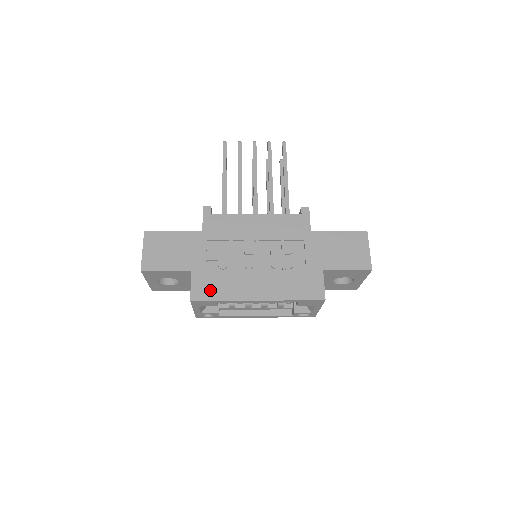
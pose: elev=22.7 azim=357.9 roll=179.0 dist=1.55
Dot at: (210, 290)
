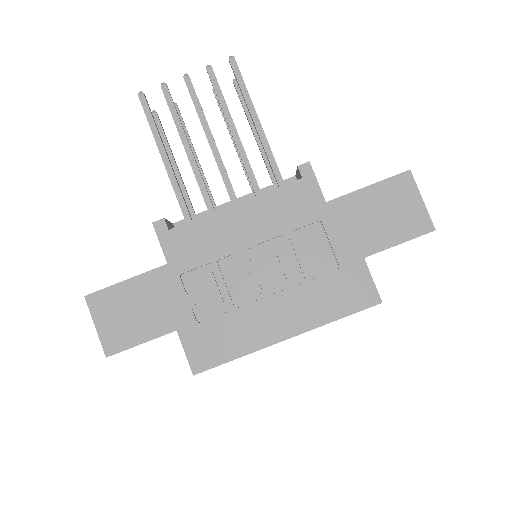
Dot at: (214, 349)
